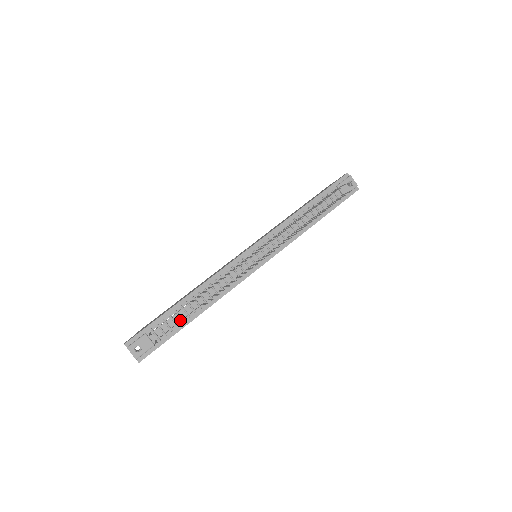
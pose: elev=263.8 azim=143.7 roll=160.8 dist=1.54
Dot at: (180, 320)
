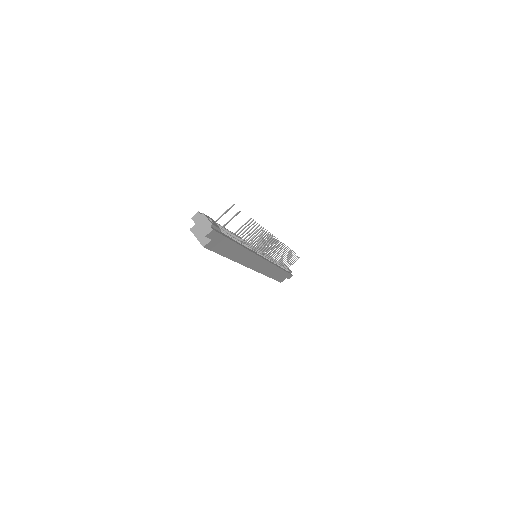
Dot at: occluded
